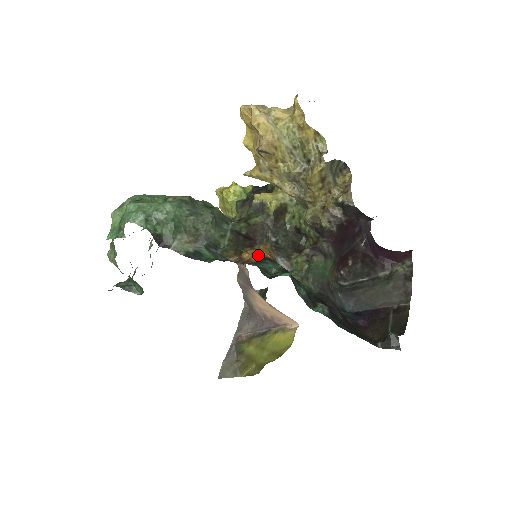
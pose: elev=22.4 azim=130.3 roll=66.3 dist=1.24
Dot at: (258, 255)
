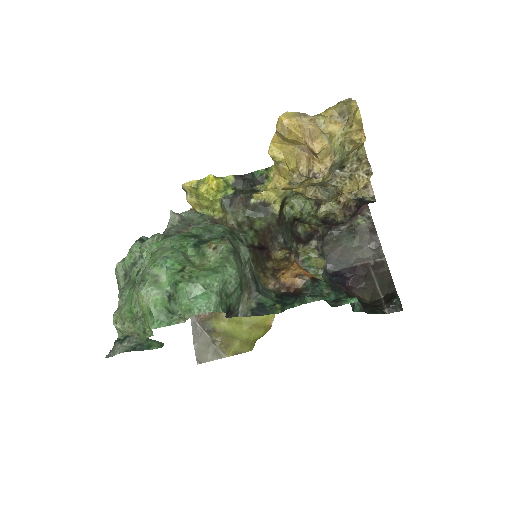
Dot at: (303, 278)
